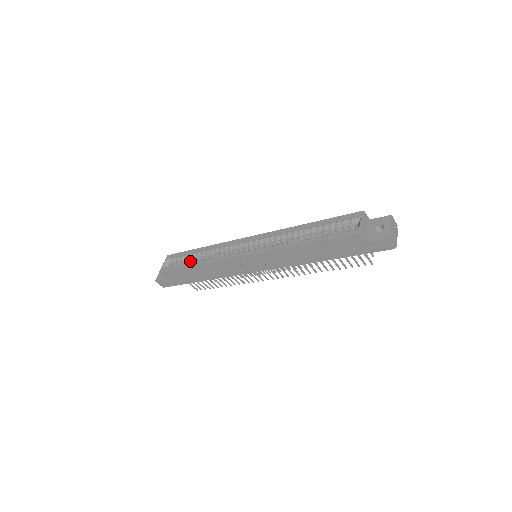
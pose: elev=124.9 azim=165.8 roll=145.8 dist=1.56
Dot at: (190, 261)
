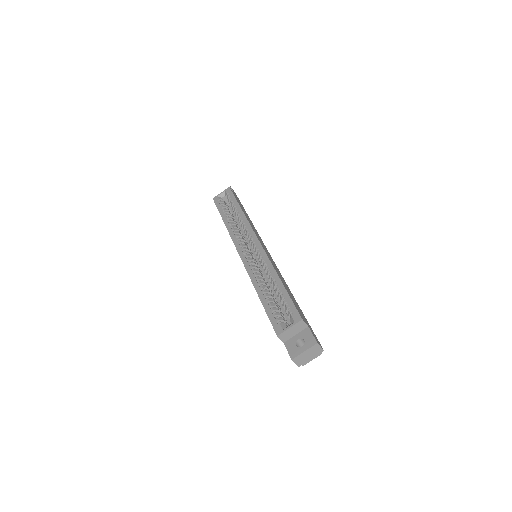
Dot at: occluded
